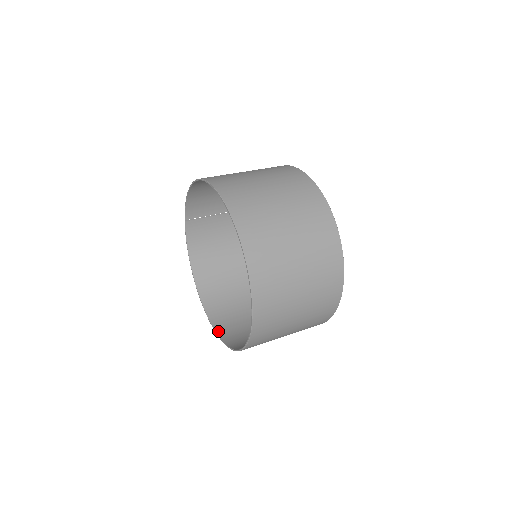
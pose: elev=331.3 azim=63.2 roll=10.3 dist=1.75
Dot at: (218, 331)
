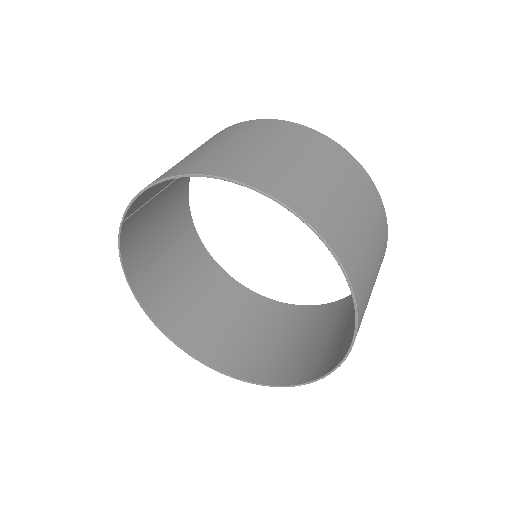
Dot at: (202, 359)
